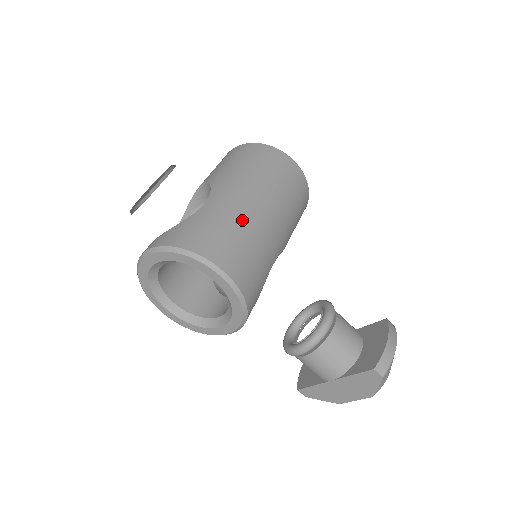
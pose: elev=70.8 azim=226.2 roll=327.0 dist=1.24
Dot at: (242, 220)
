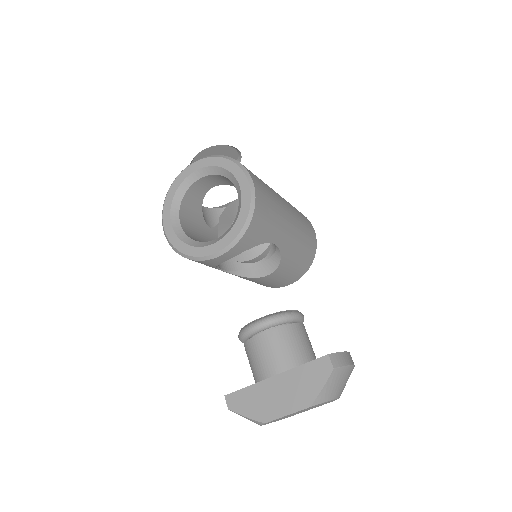
Dot at: (273, 192)
